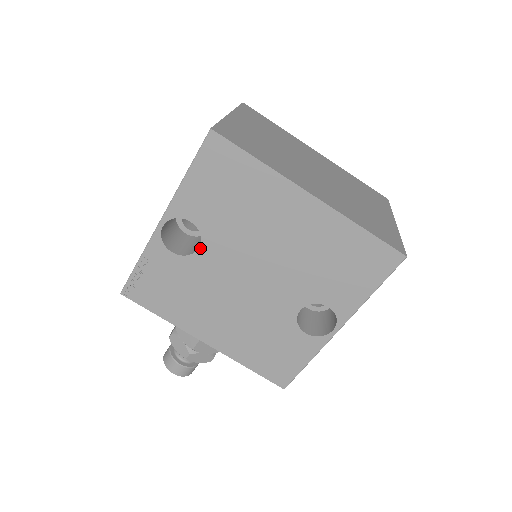
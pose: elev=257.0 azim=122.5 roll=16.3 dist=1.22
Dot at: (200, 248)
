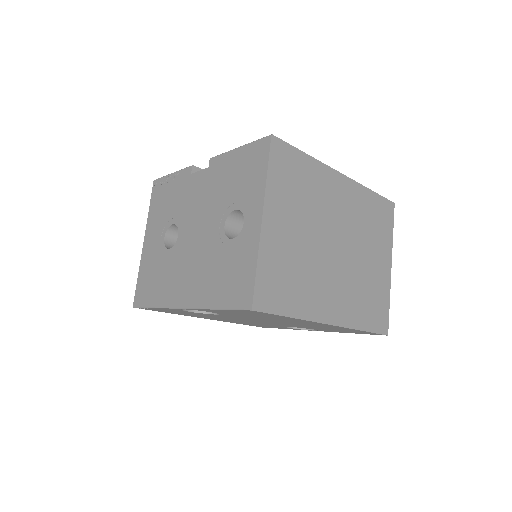
Dot at: occluded
